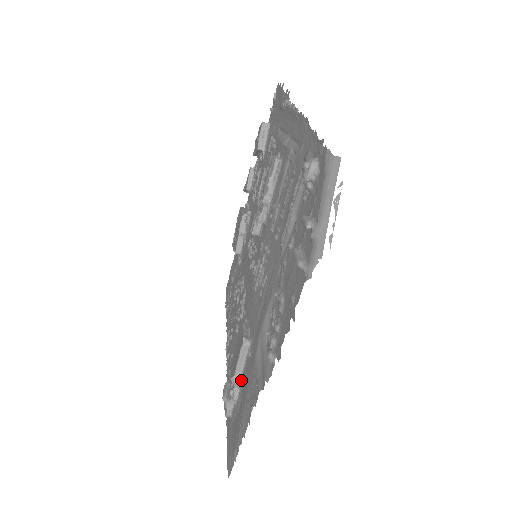
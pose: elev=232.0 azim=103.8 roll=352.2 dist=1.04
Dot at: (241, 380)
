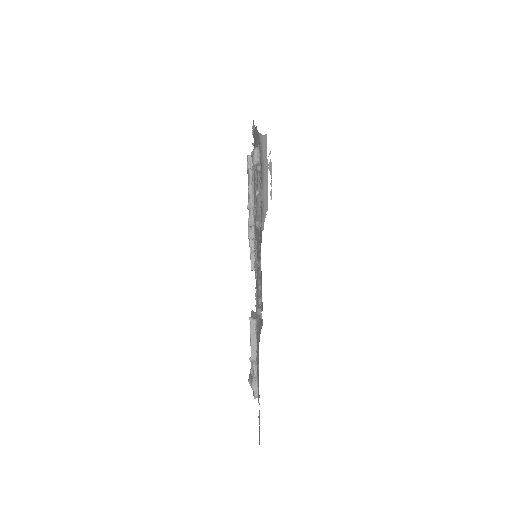
Dot at: occluded
